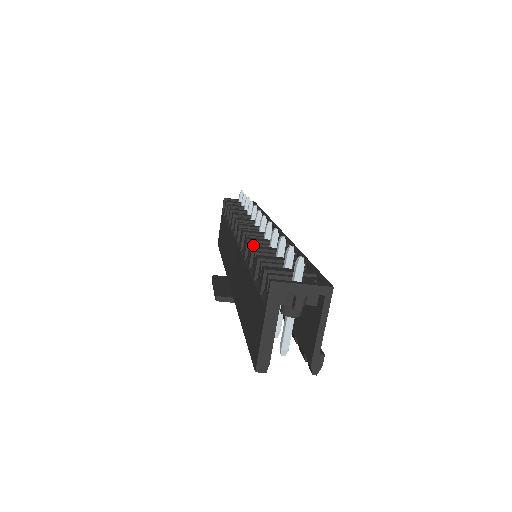
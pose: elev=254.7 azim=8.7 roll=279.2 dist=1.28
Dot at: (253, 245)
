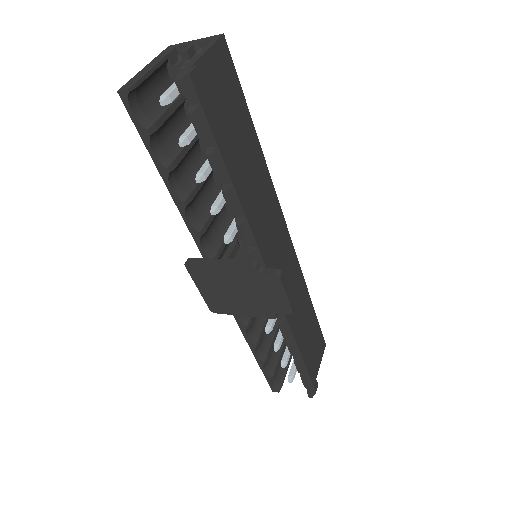
Dot at: occluded
